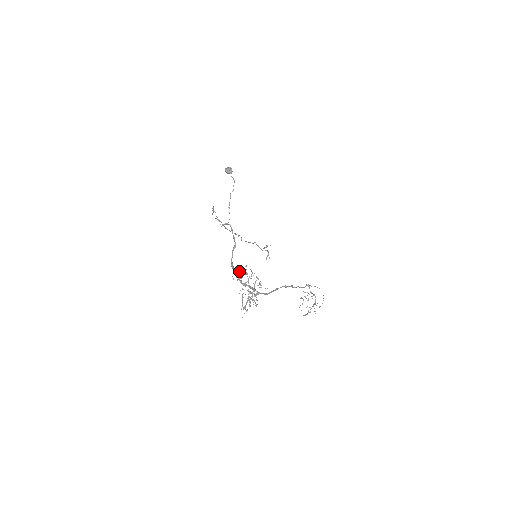
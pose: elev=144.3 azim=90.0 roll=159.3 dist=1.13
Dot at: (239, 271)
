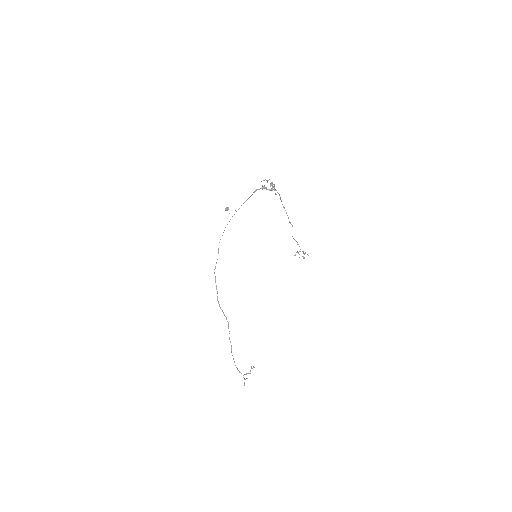
Dot at: (260, 188)
